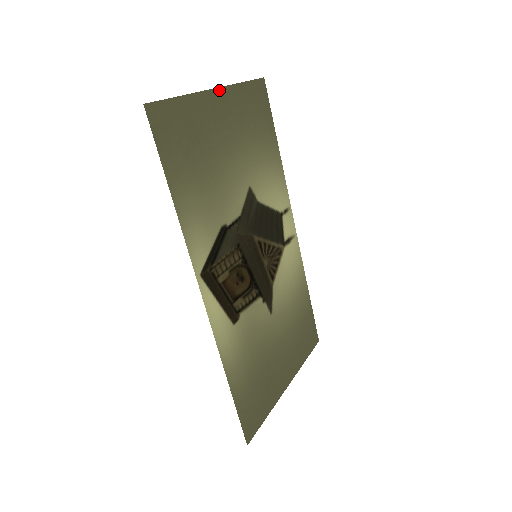
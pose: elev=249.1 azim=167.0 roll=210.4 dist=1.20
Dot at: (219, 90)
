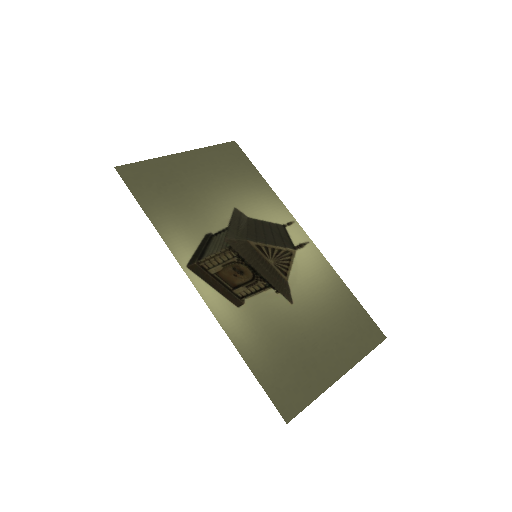
Dot at: (186, 153)
